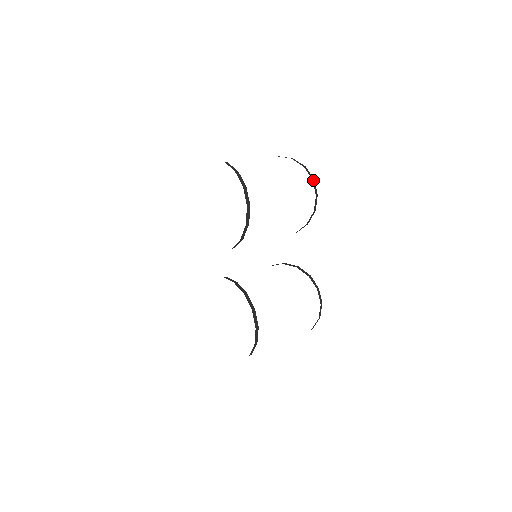
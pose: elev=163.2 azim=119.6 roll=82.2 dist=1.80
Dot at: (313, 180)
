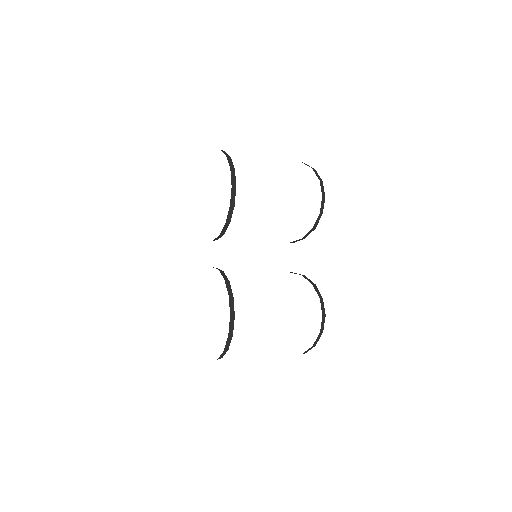
Dot at: (321, 182)
